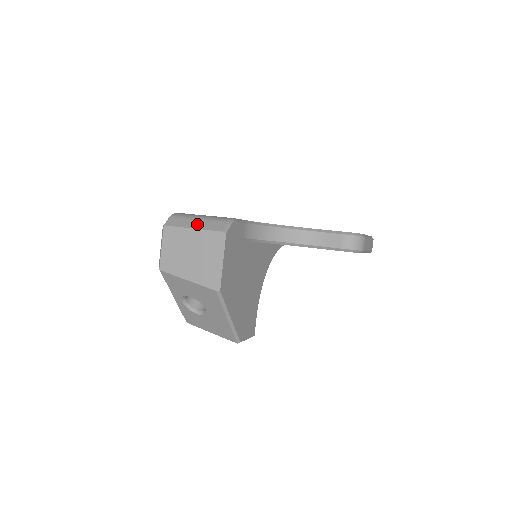
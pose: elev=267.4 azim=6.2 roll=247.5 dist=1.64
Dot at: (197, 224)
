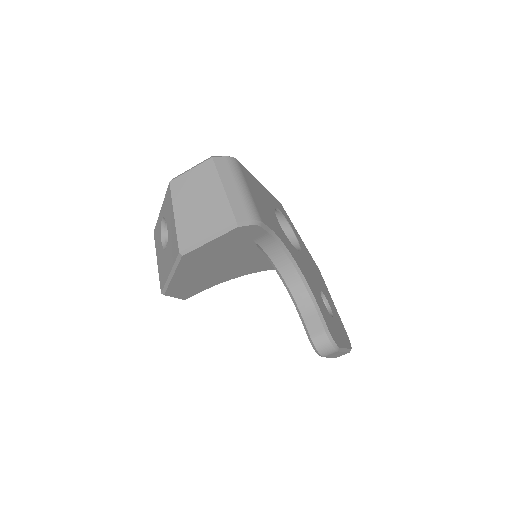
Dot at: (232, 190)
